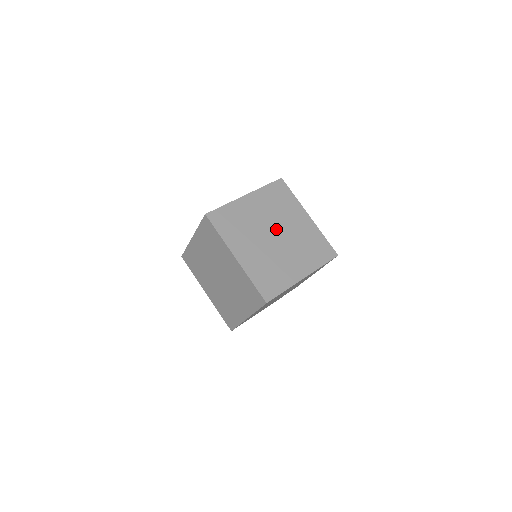
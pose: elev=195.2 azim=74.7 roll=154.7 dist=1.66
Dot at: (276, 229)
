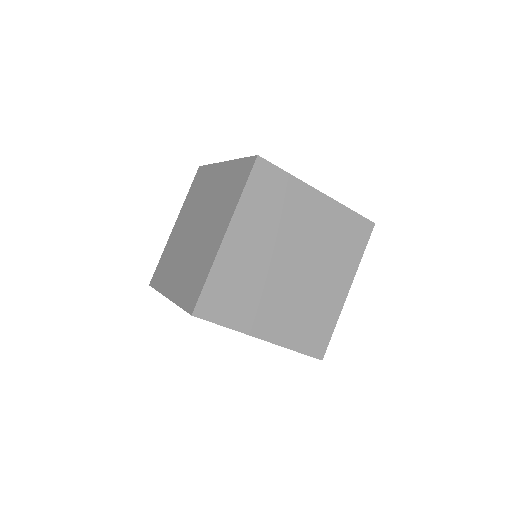
Dot at: occluded
